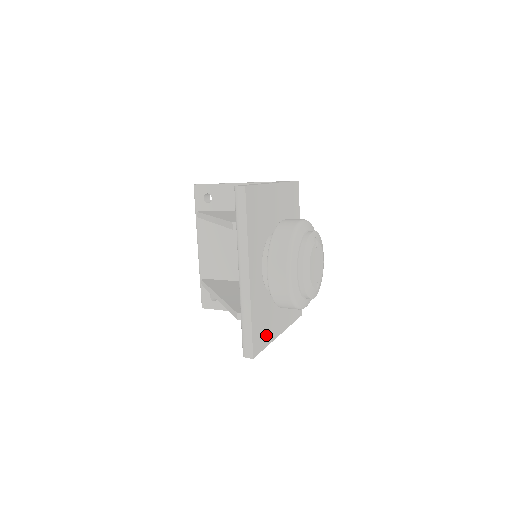
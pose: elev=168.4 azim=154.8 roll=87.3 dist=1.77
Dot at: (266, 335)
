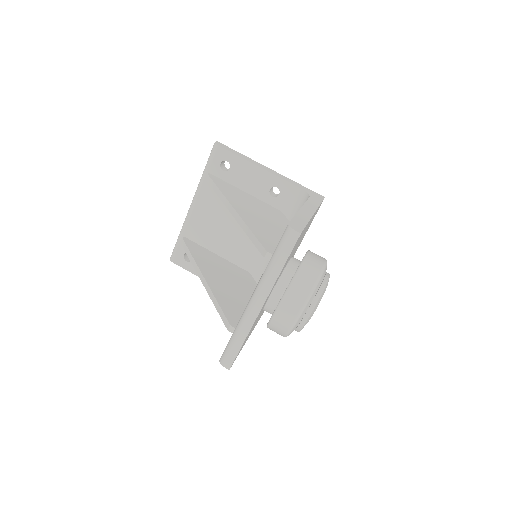
Dot at: occluded
